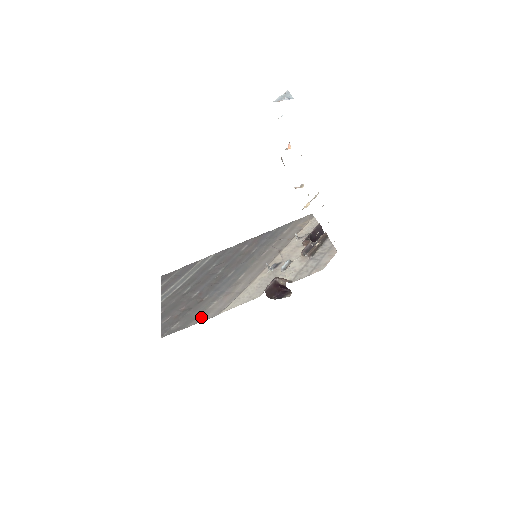
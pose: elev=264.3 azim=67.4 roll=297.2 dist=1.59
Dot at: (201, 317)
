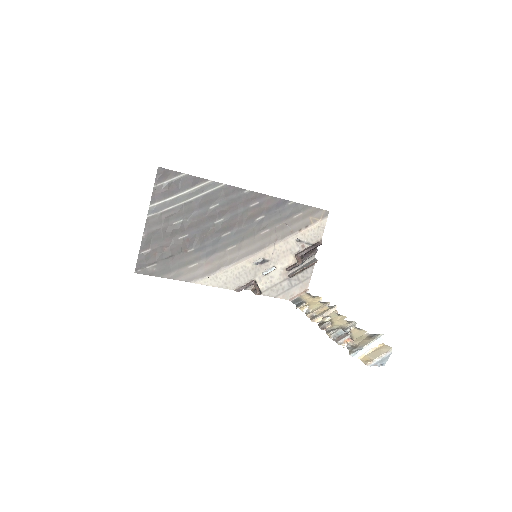
Dot at: (178, 274)
